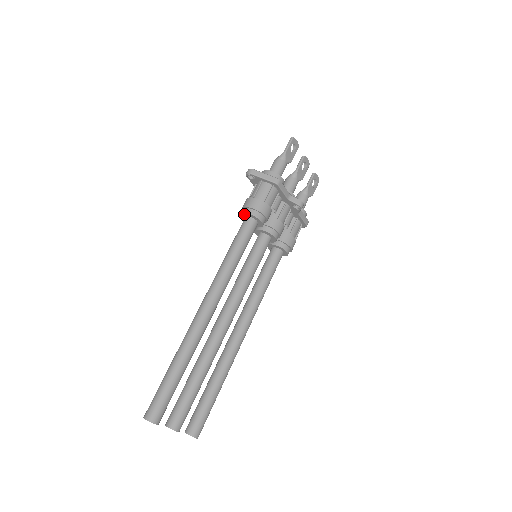
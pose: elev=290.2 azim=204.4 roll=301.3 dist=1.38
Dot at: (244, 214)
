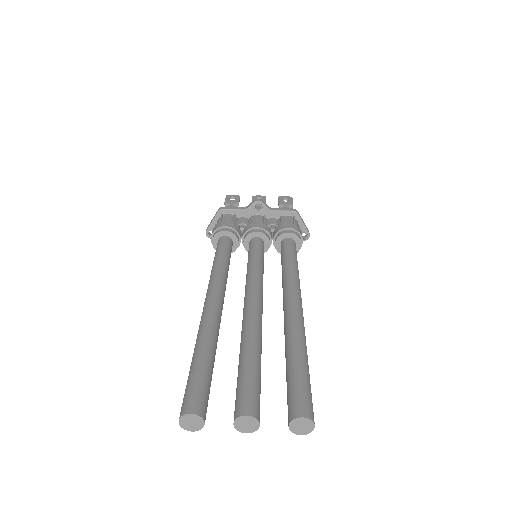
Dot at: (214, 245)
